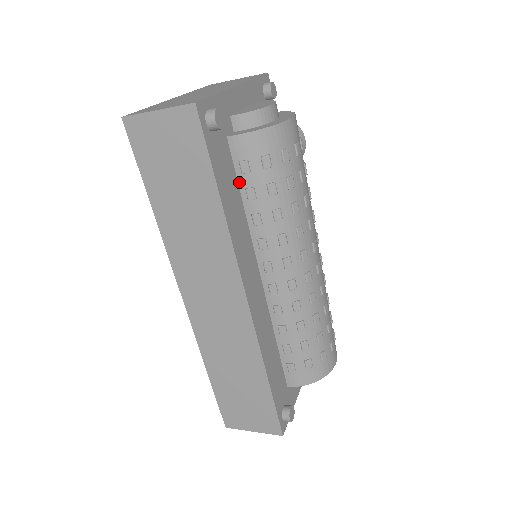
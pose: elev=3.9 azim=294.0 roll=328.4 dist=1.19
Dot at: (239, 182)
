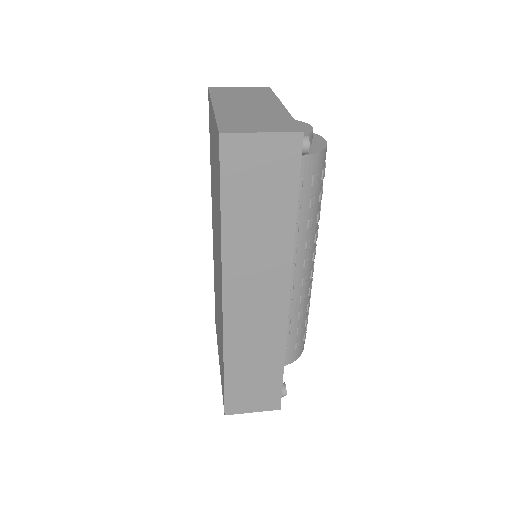
Dot at: occluded
